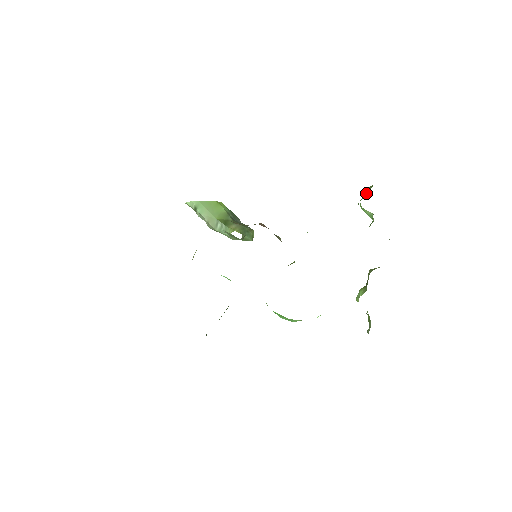
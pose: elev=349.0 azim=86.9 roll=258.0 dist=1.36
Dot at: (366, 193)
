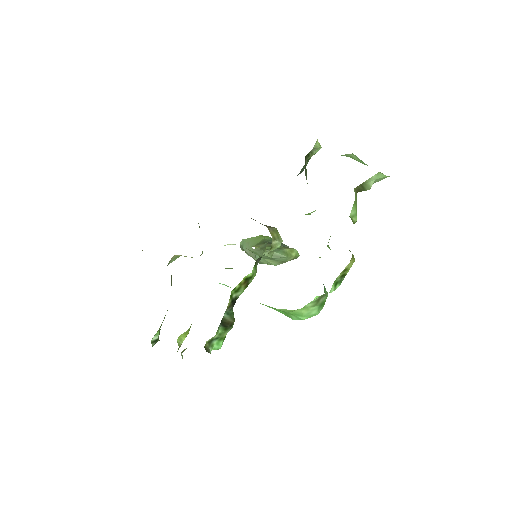
Dot at: occluded
